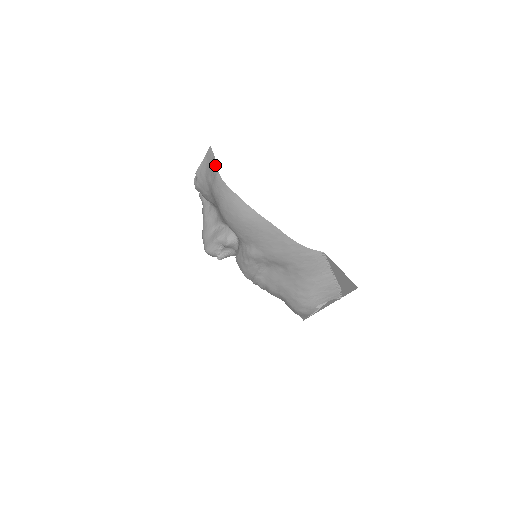
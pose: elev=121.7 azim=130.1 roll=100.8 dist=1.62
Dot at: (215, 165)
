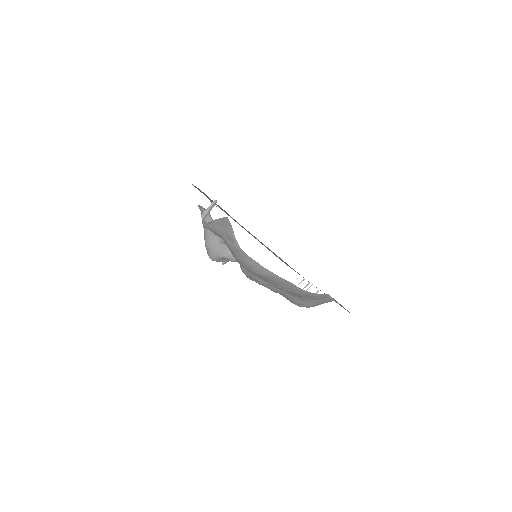
Dot at: (234, 236)
